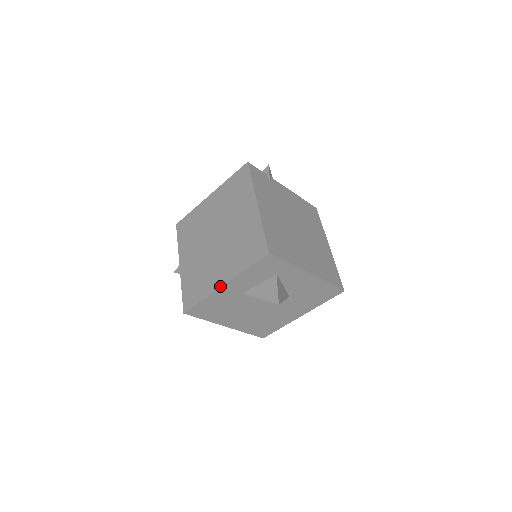
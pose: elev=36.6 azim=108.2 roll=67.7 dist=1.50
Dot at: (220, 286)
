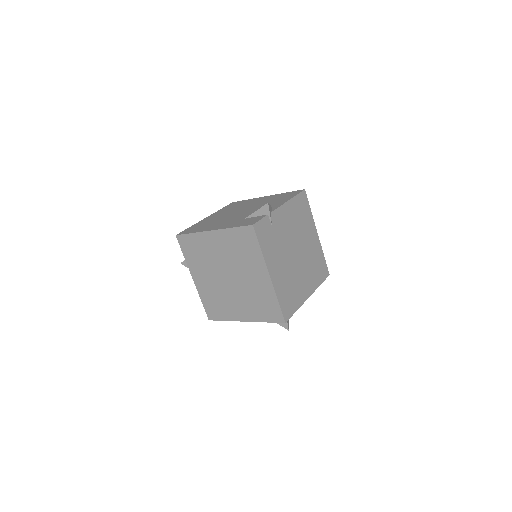
Dot at: (242, 321)
